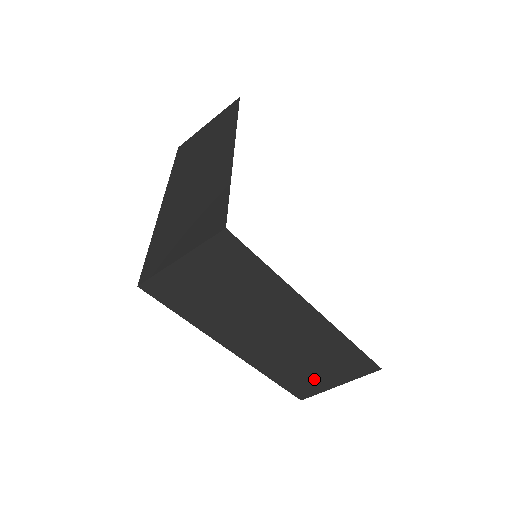
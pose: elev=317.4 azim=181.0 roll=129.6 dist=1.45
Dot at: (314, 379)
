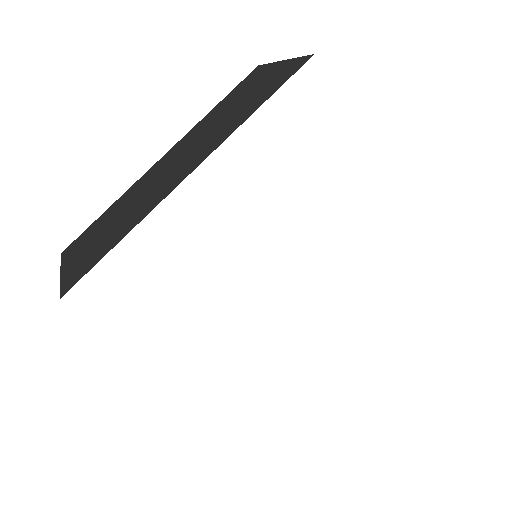
Dot at: occluded
